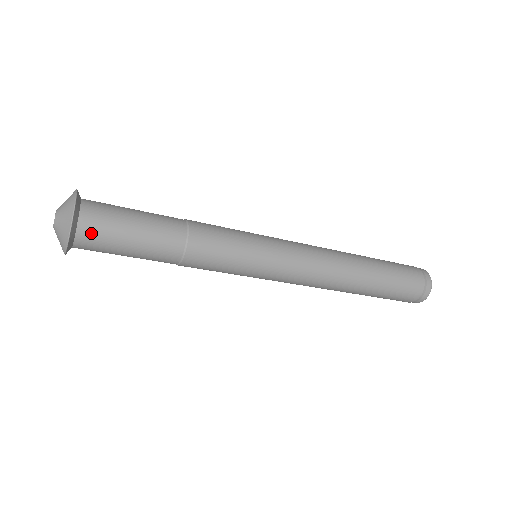
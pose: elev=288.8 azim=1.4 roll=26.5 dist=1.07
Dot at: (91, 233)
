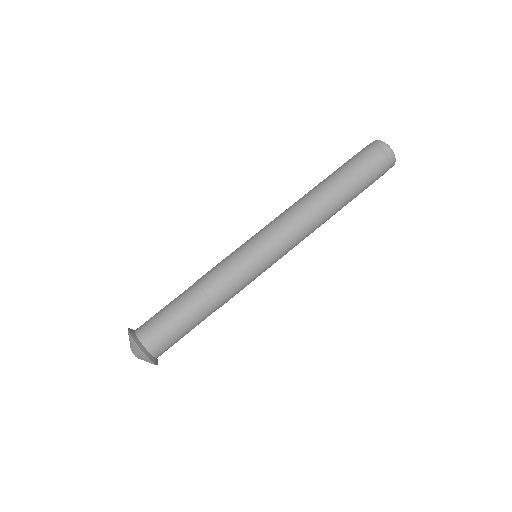
Dot at: (162, 350)
